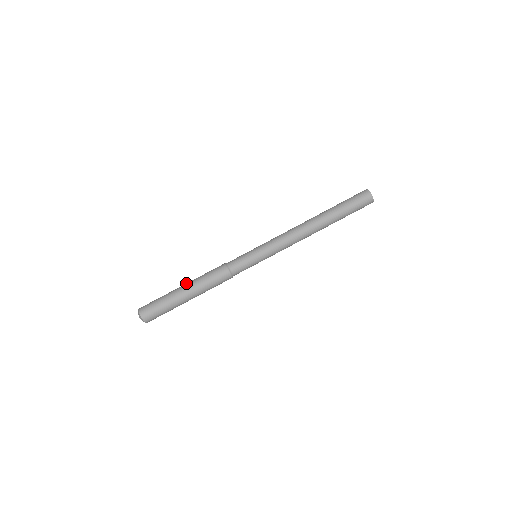
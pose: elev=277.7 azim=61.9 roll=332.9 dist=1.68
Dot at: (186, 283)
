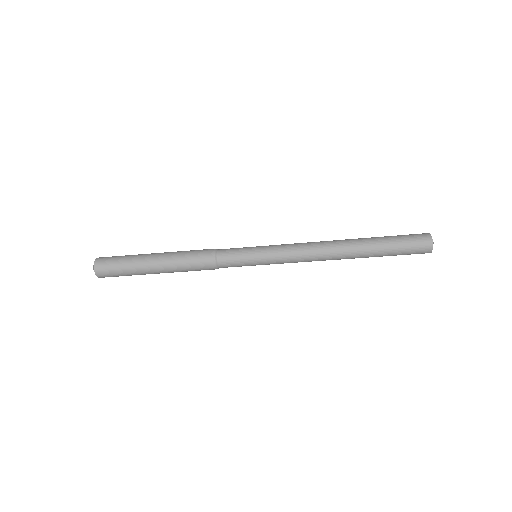
Dot at: (160, 265)
